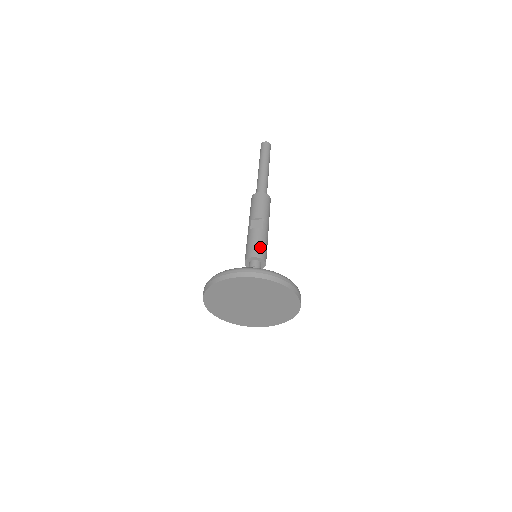
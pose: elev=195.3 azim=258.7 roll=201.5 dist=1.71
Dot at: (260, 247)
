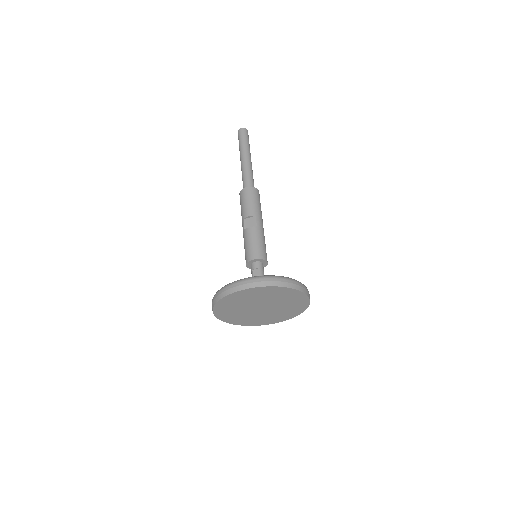
Dot at: (258, 247)
